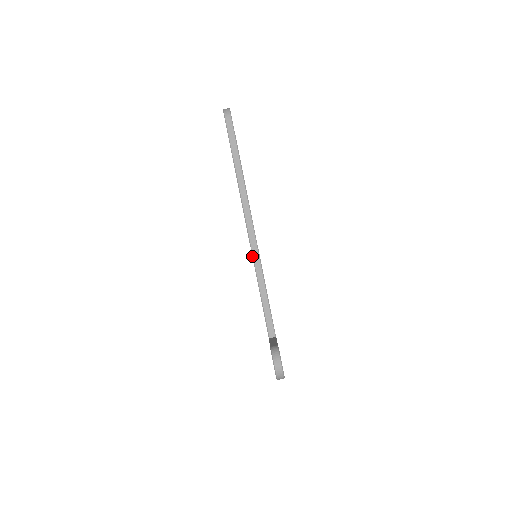
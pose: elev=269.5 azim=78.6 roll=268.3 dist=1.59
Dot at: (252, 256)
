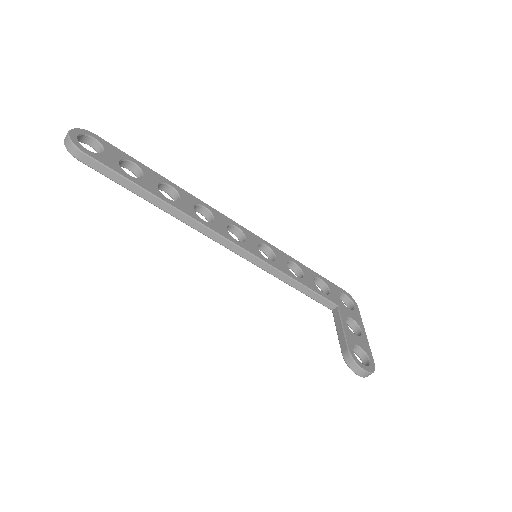
Dot at: occluded
